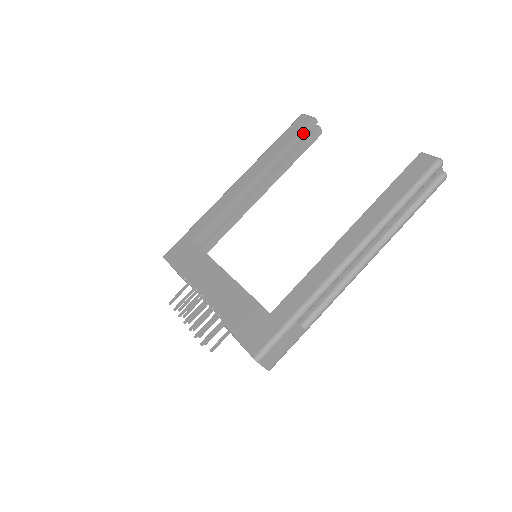
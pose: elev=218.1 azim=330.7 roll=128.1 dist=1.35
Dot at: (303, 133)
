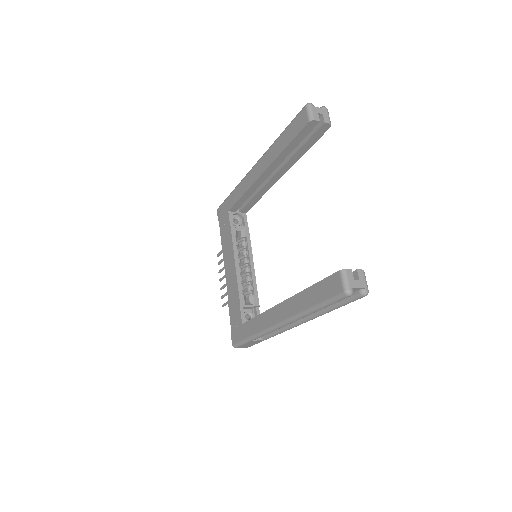
Dot at: (304, 134)
